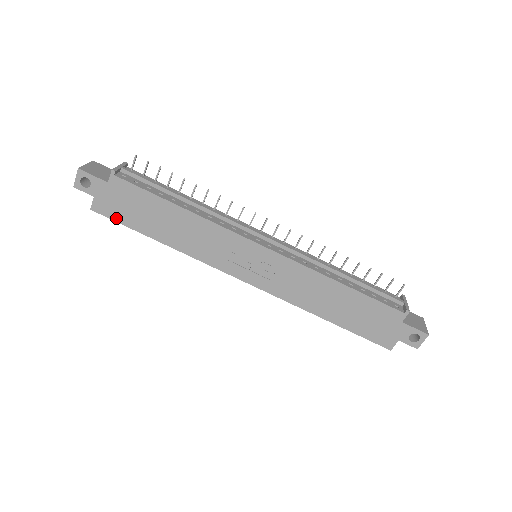
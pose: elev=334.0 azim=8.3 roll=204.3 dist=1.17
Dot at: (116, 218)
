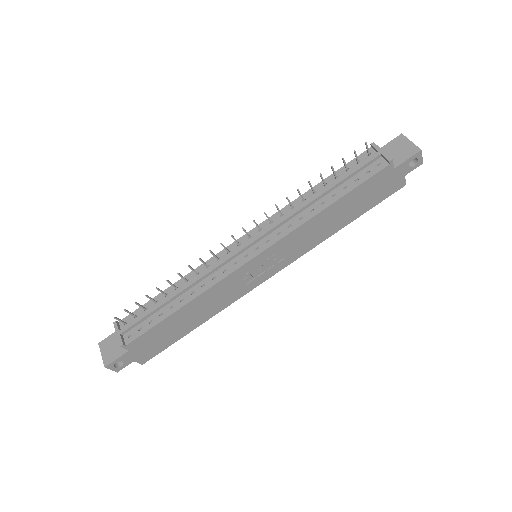
Dot at: (160, 350)
